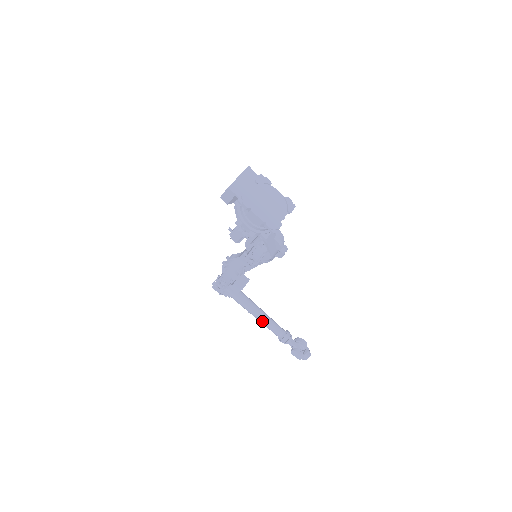
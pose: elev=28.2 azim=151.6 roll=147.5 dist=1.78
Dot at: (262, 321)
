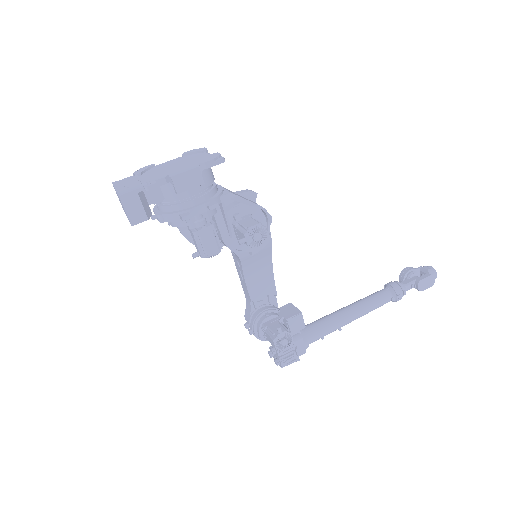
Dot at: (360, 312)
